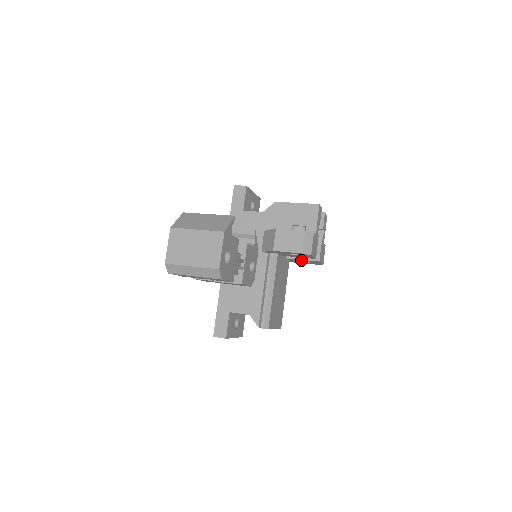
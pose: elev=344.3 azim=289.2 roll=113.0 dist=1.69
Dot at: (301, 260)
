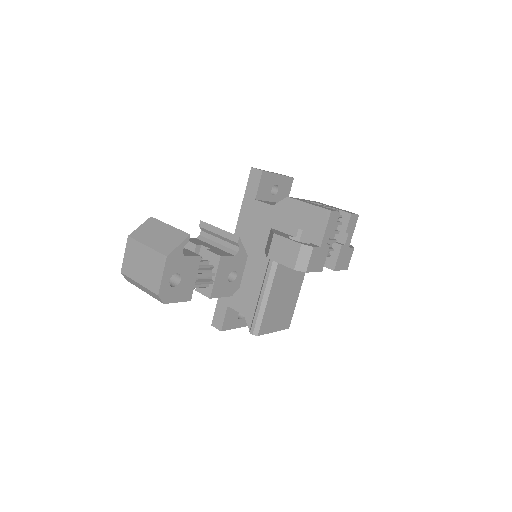
Dot at: occluded
